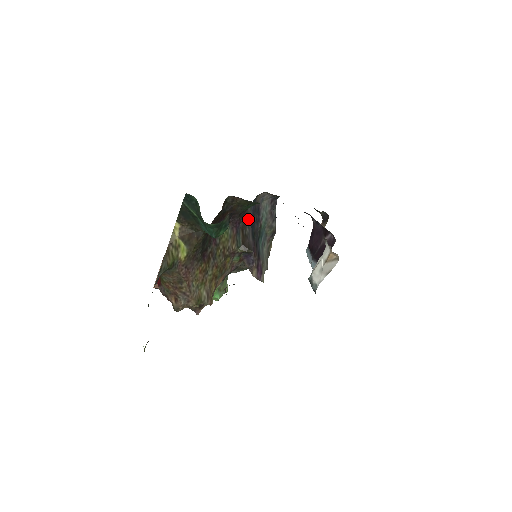
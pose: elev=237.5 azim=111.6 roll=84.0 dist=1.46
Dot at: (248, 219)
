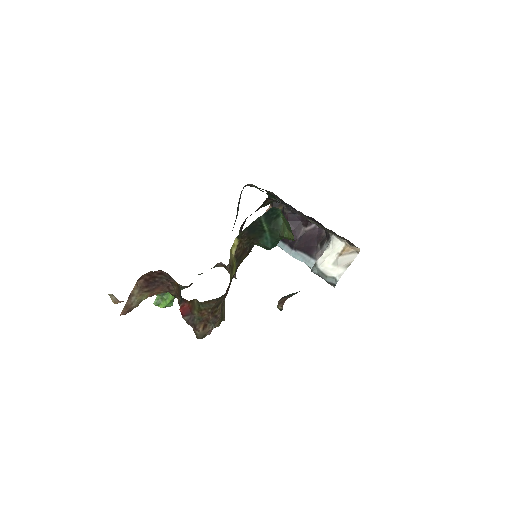
Dot at: occluded
